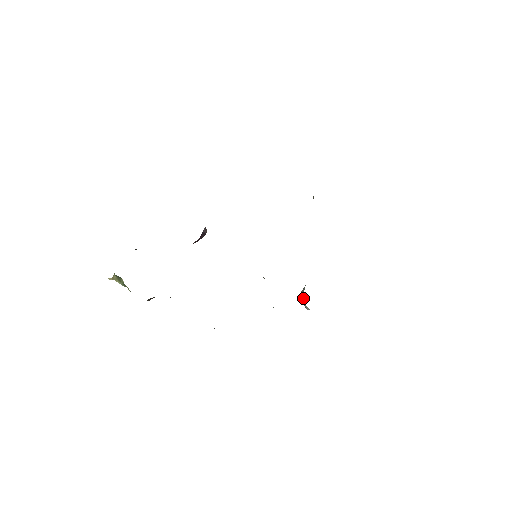
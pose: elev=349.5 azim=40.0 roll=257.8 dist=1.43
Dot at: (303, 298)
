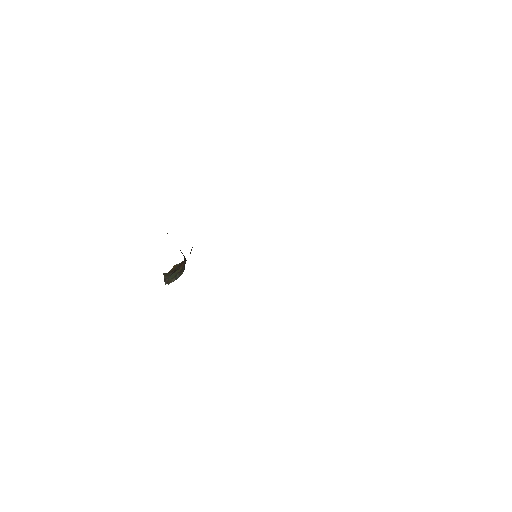
Dot at: occluded
